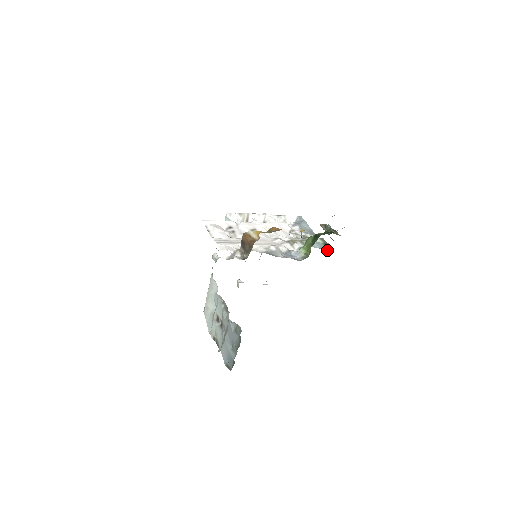
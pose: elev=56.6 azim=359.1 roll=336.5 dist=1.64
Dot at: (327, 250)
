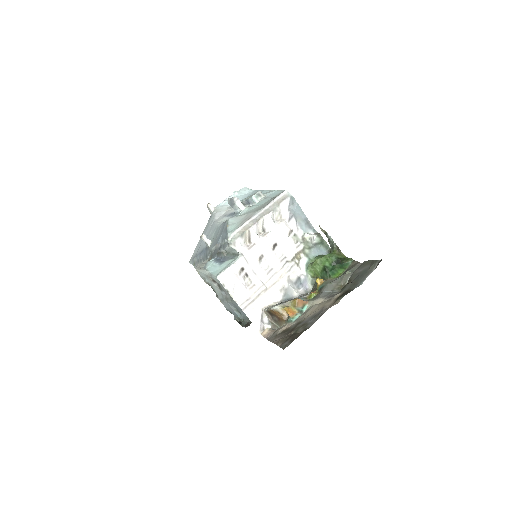
Dot at: (325, 252)
